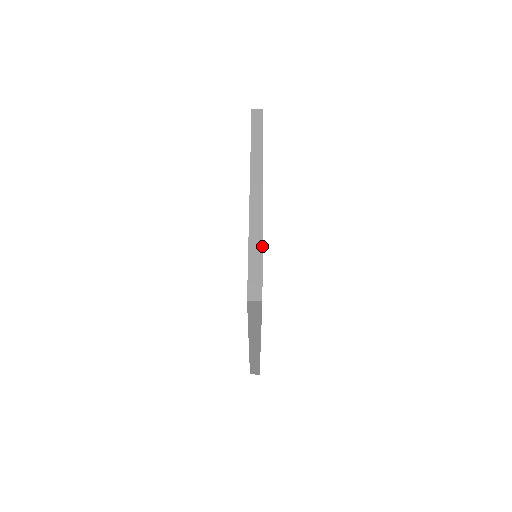
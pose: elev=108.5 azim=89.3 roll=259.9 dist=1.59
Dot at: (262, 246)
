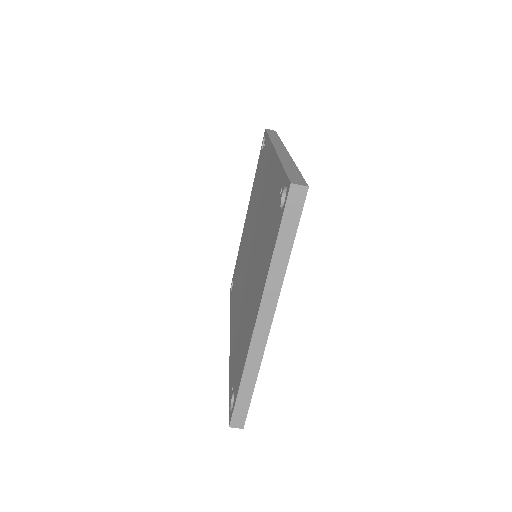
Dot at: (255, 382)
